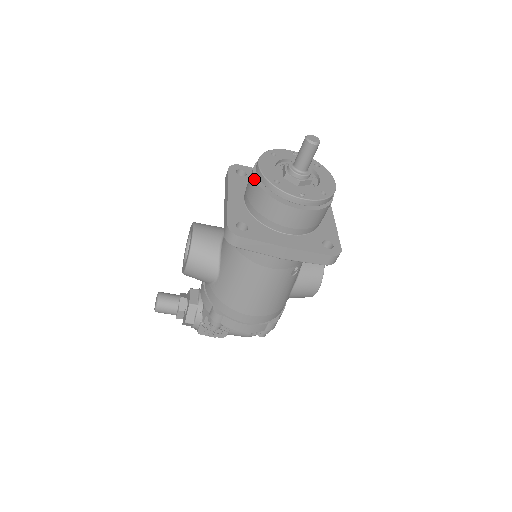
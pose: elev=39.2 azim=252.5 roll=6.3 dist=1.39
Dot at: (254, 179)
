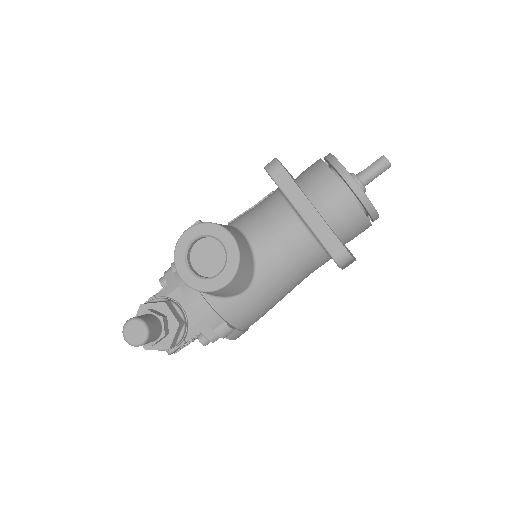
Dot at: (350, 195)
